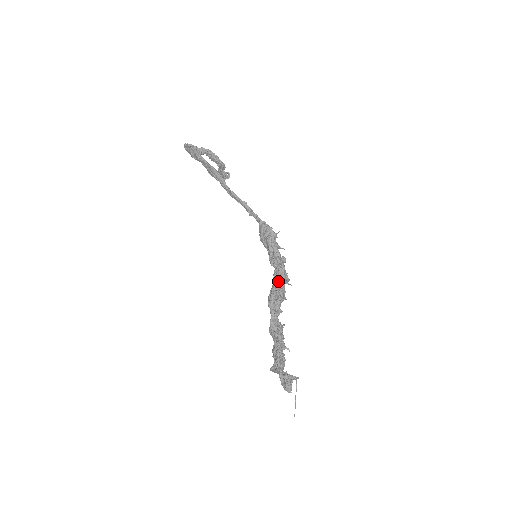
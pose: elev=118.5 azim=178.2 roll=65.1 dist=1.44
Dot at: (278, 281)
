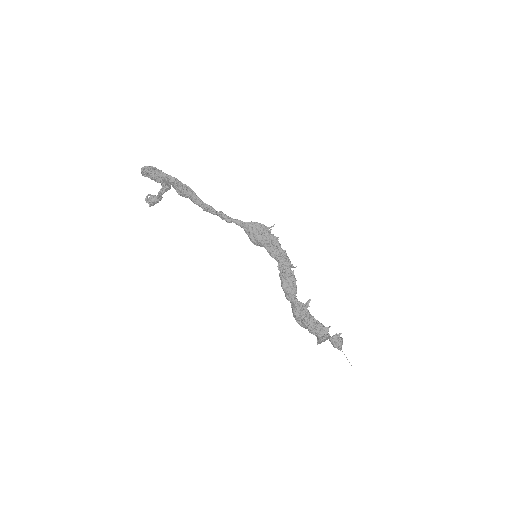
Dot at: (287, 268)
